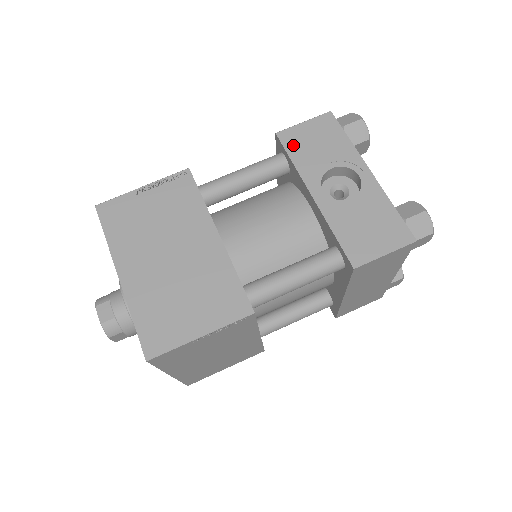
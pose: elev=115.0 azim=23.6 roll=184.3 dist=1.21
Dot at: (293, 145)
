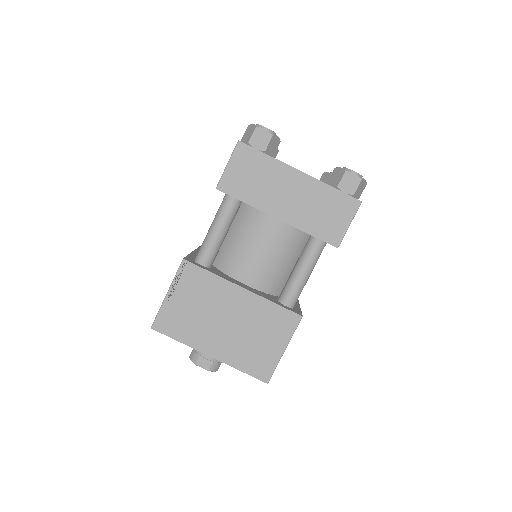
Dot at: occluded
